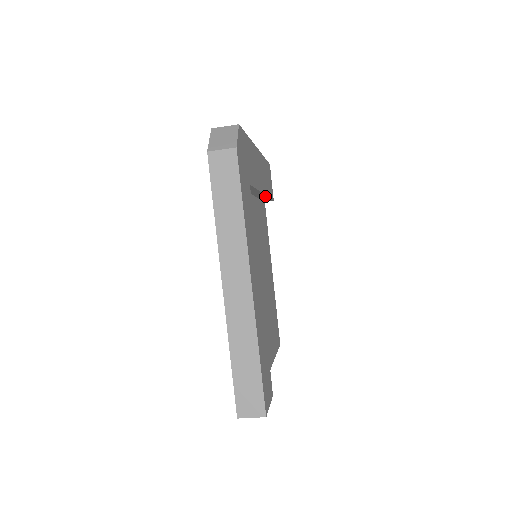
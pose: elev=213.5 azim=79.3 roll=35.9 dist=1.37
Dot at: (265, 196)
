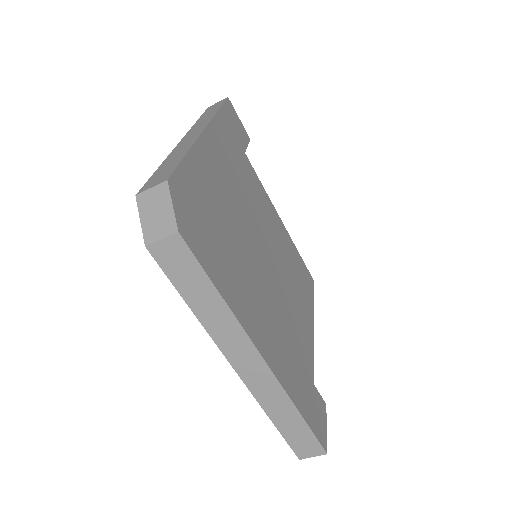
Dot at: occluded
